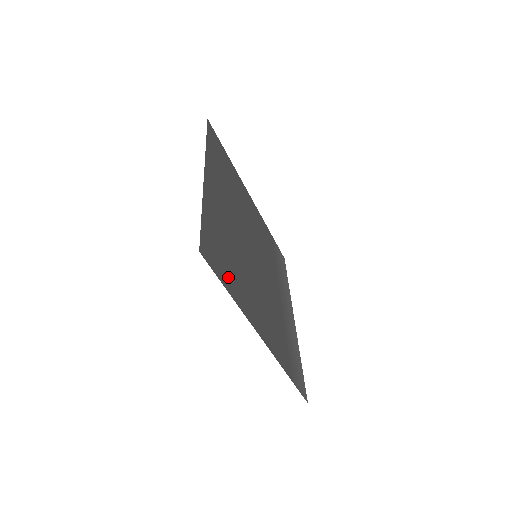
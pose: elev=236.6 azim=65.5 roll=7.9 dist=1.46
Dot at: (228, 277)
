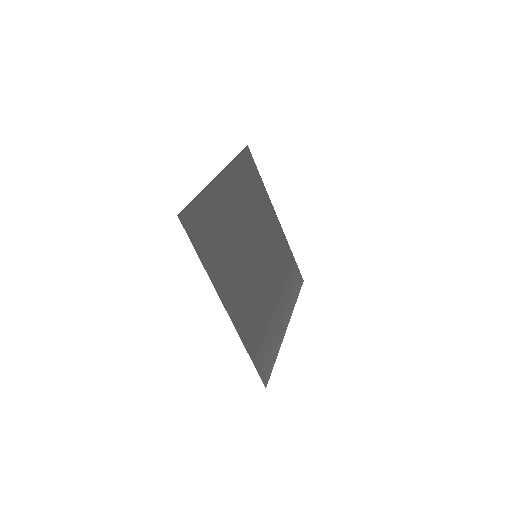
Dot at: (205, 248)
